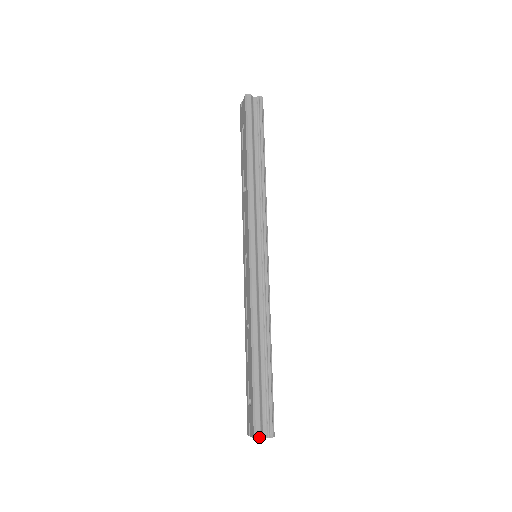
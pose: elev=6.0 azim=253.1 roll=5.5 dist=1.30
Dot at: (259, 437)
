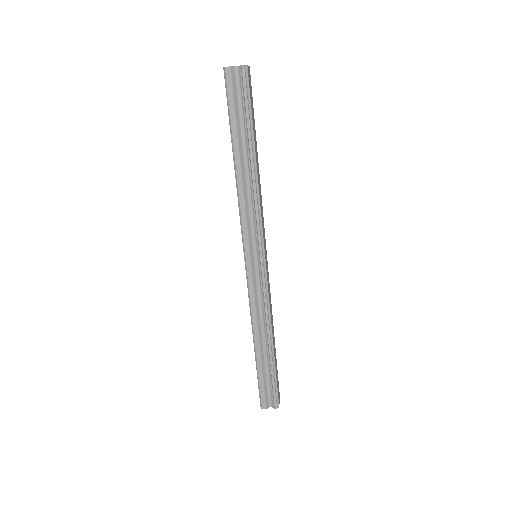
Dot at: (265, 408)
